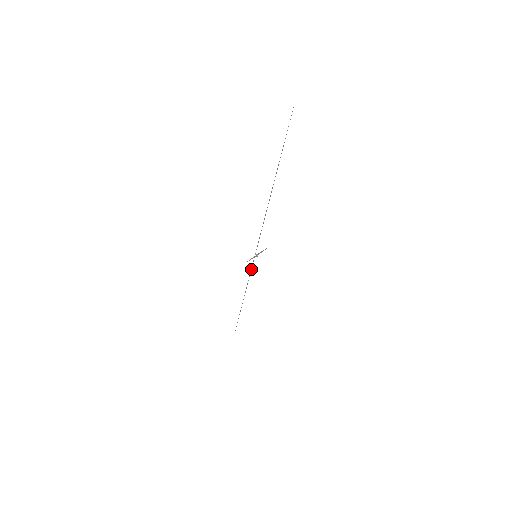
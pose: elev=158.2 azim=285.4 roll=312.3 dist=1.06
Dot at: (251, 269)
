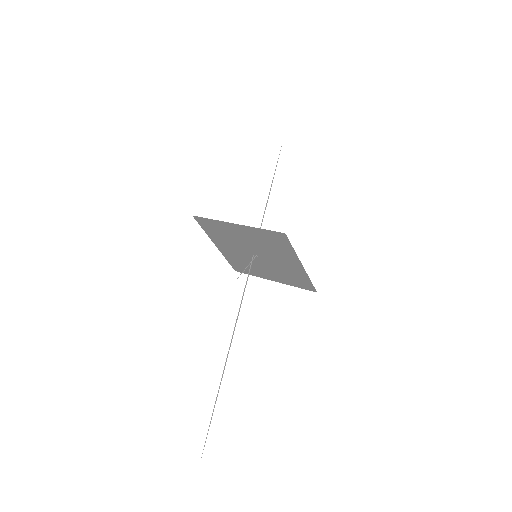
Dot at: occluded
